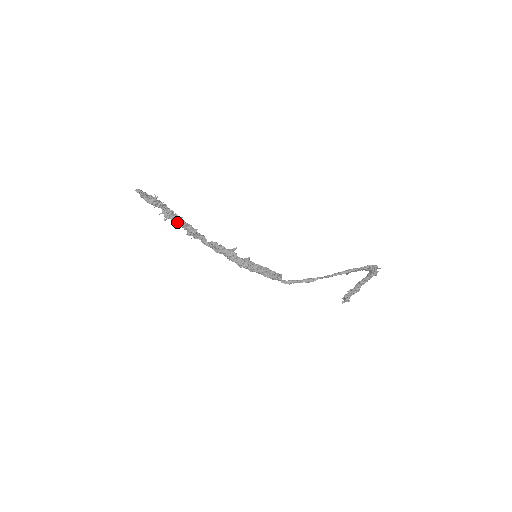
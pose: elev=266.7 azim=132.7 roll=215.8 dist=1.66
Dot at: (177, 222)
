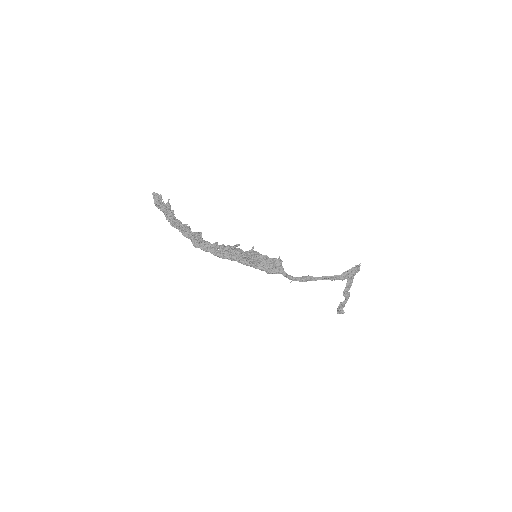
Dot at: (183, 227)
